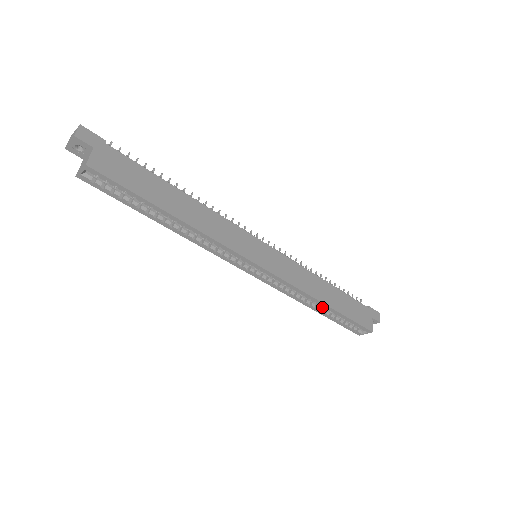
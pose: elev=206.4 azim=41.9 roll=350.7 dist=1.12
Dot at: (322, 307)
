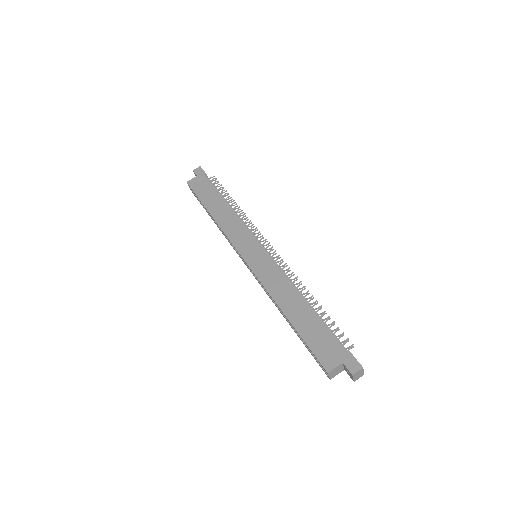
Dot at: occluded
